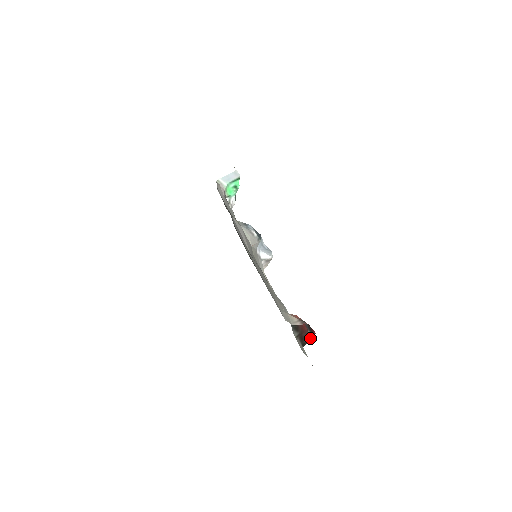
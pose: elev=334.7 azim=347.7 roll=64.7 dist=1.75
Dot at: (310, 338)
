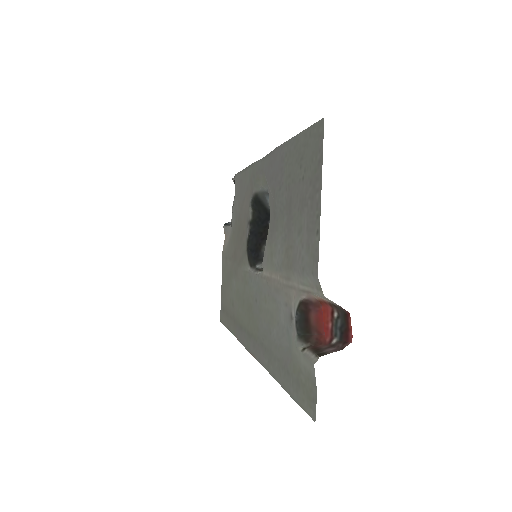
Dot at: (337, 348)
